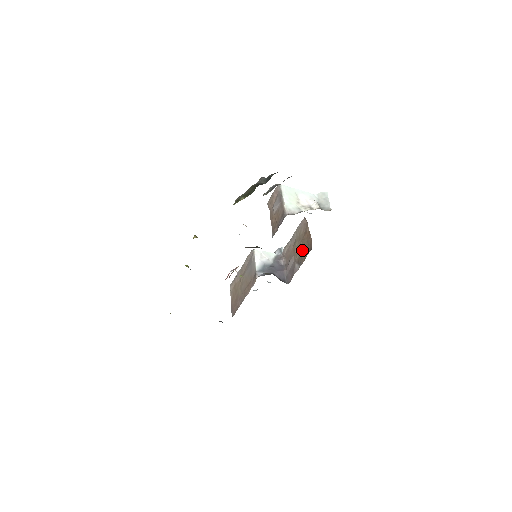
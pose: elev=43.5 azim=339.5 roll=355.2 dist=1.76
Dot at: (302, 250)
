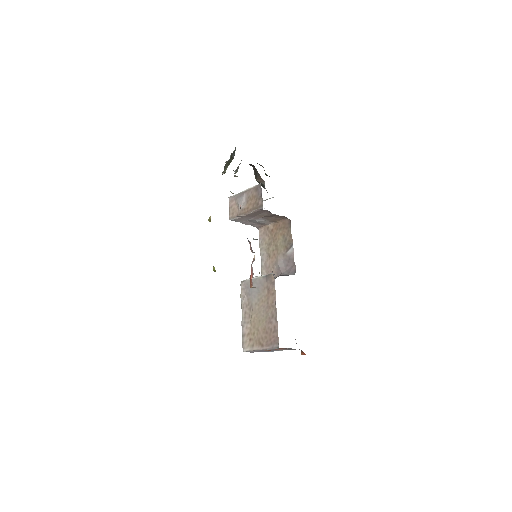
Dot at: (281, 240)
